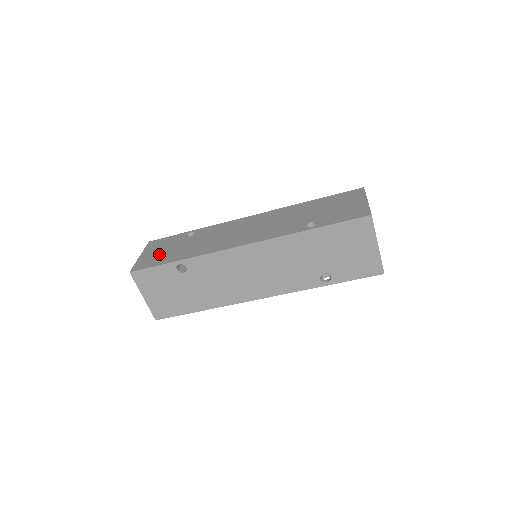
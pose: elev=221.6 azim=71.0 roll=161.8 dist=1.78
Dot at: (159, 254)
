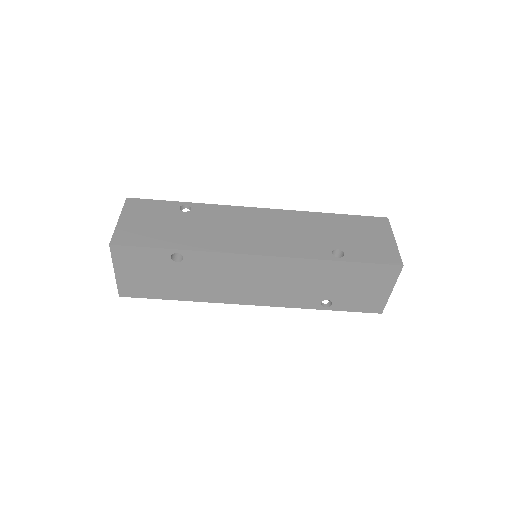
Dot at: (147, 227)
